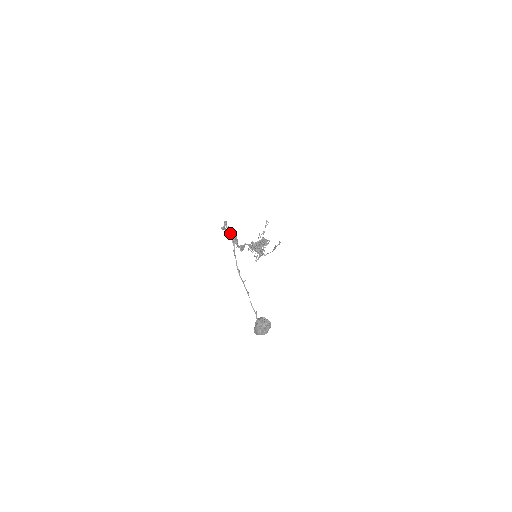
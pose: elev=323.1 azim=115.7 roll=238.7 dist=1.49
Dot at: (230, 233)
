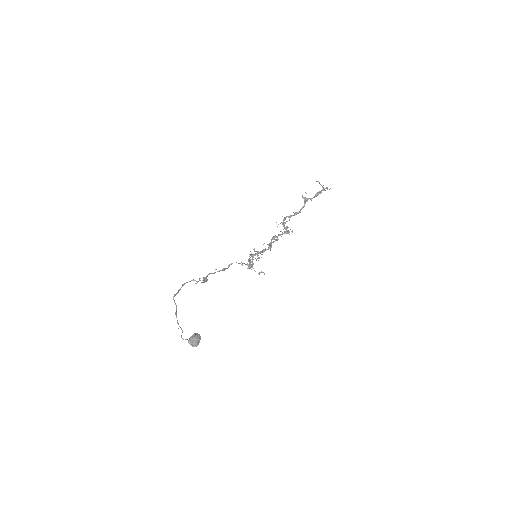
Dot at: (175, 304)
